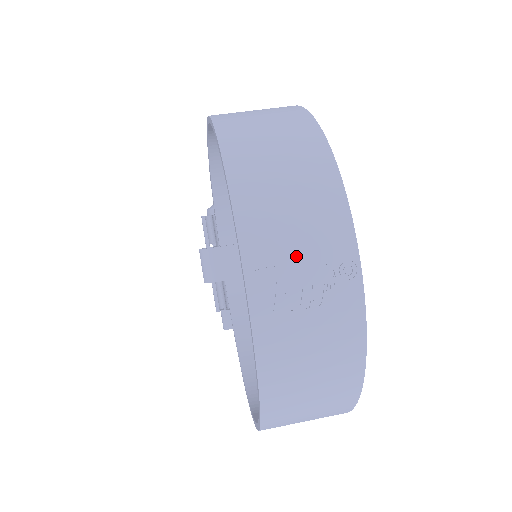
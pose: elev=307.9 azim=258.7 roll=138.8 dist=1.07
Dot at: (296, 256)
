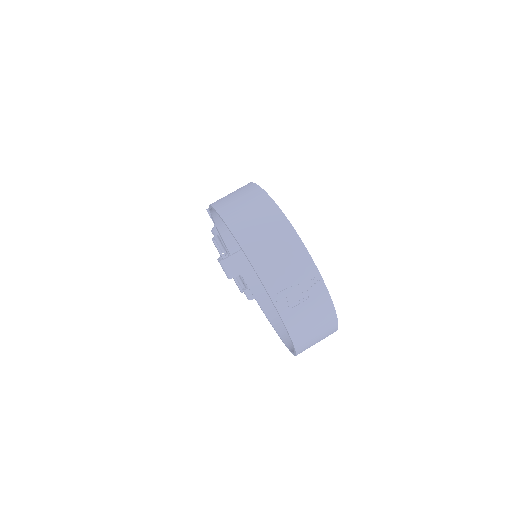
Dot at: (291, 282)
